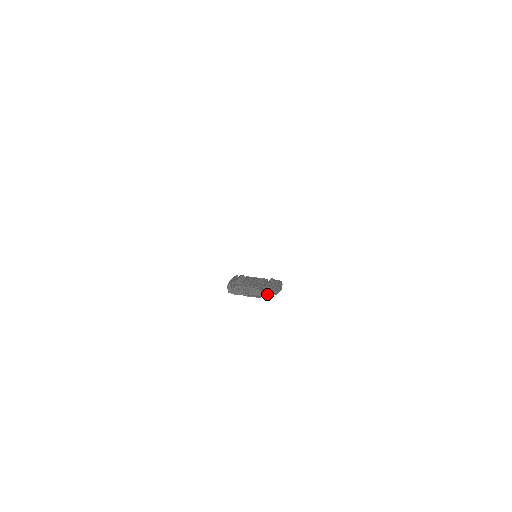
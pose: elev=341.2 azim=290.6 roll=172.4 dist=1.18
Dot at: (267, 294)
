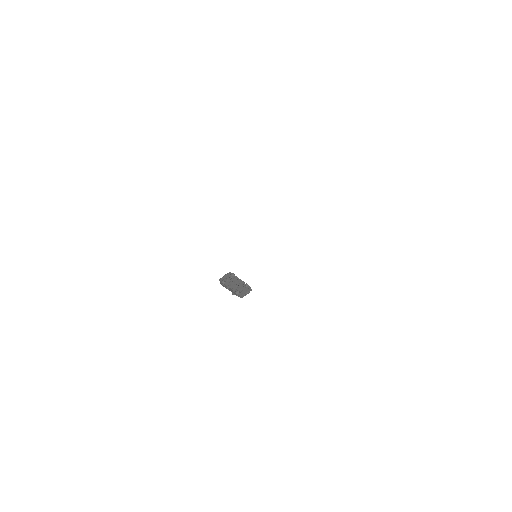
Dot at: (237, 295)
